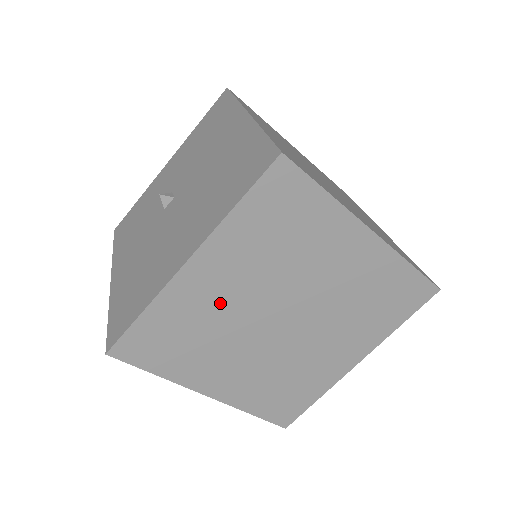
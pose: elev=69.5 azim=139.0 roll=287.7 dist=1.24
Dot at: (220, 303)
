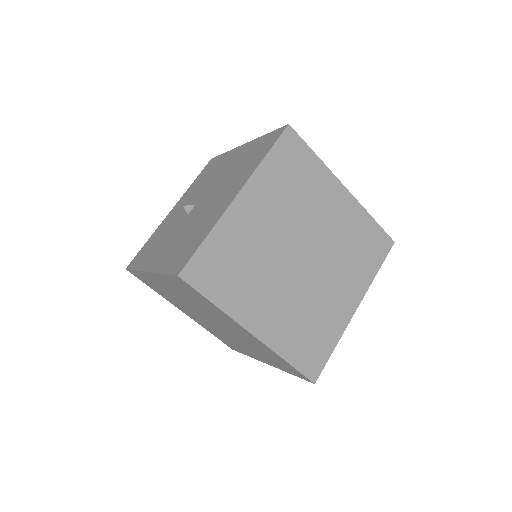
Dot at: (259, 235)
